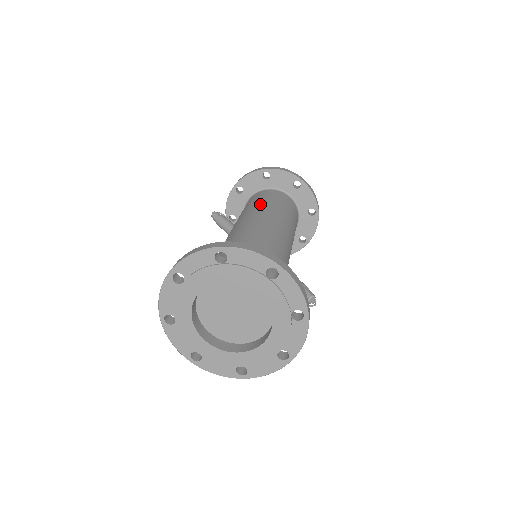
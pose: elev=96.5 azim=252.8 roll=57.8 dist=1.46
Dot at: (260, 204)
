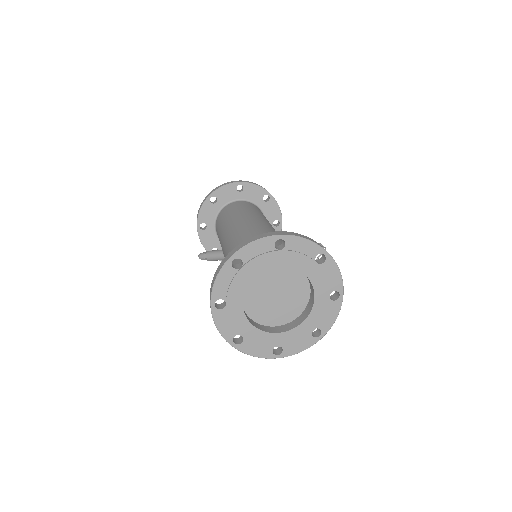
Dot at: (227, 221)
